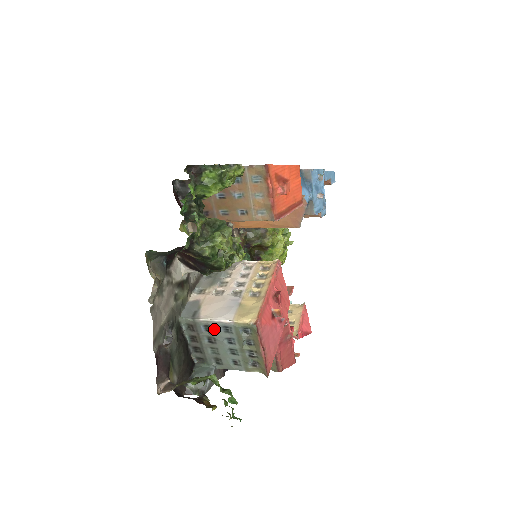
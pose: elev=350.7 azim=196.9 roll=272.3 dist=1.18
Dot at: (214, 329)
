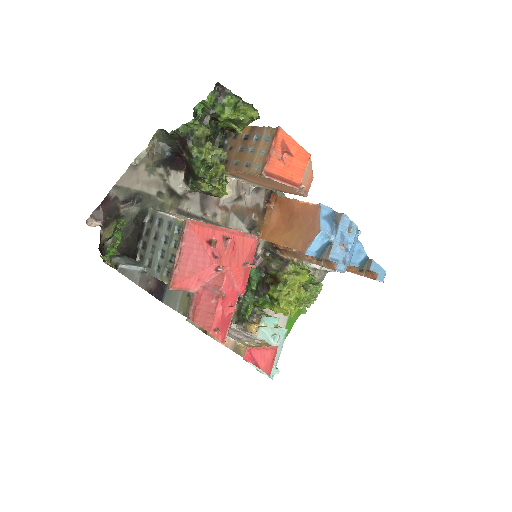
Dot at: (163, 223)
